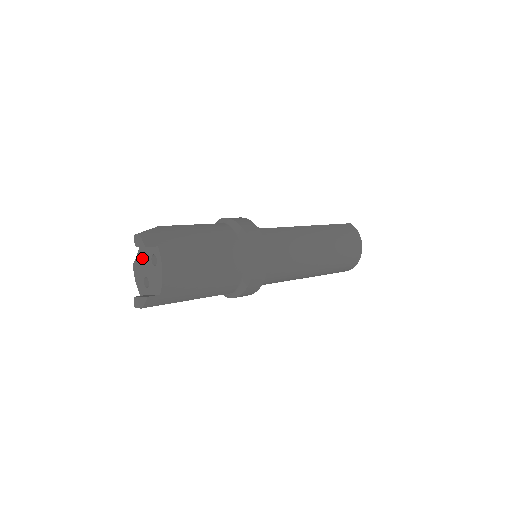
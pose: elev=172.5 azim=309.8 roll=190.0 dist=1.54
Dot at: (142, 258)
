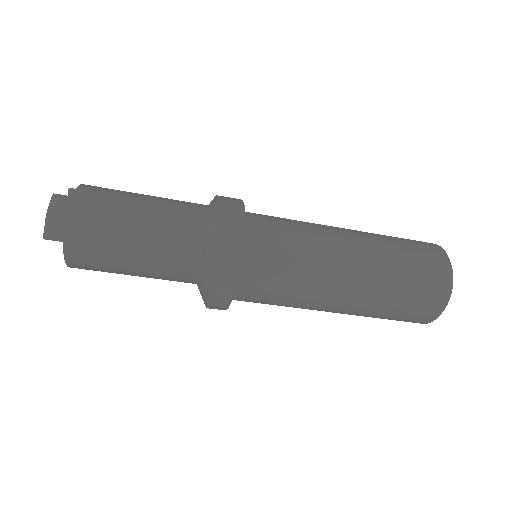
Dot at: occluded
